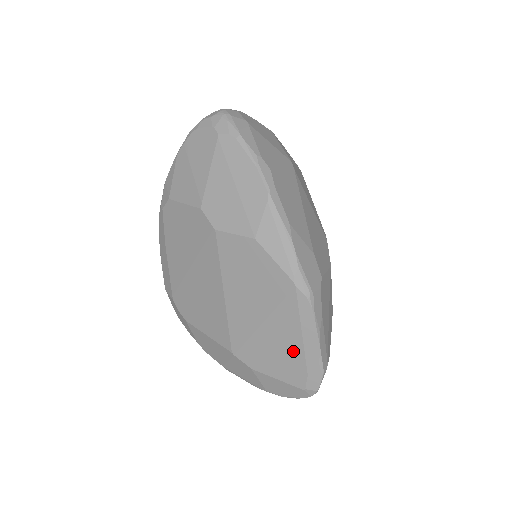
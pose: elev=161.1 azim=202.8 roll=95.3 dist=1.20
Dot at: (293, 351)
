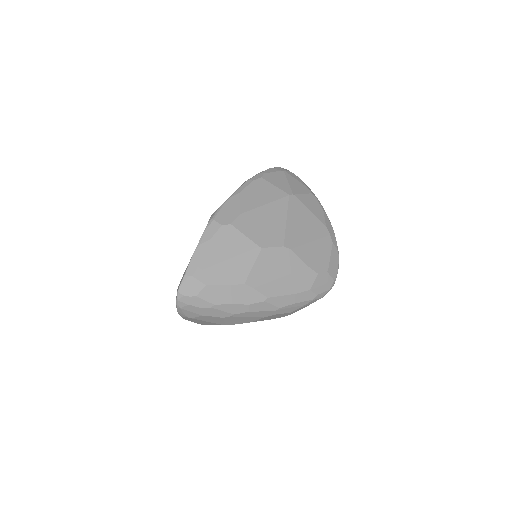
Dot at: occluded
